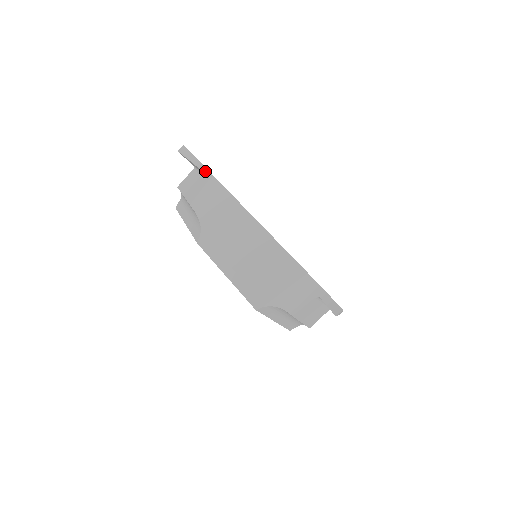
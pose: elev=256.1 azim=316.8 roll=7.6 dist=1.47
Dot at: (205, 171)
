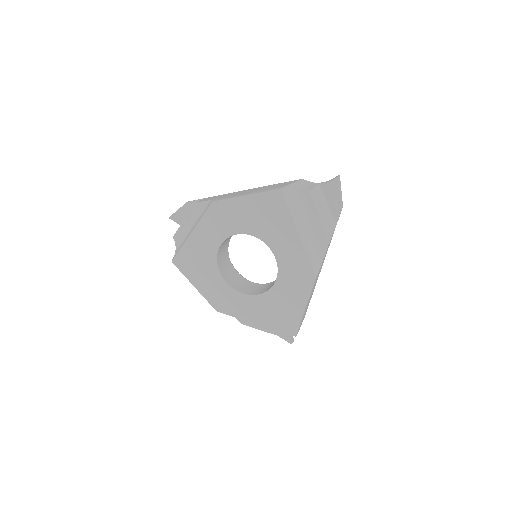
Dot at: (198, 200)
